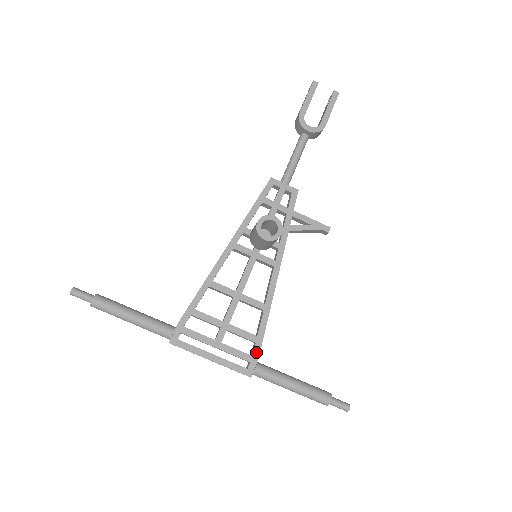
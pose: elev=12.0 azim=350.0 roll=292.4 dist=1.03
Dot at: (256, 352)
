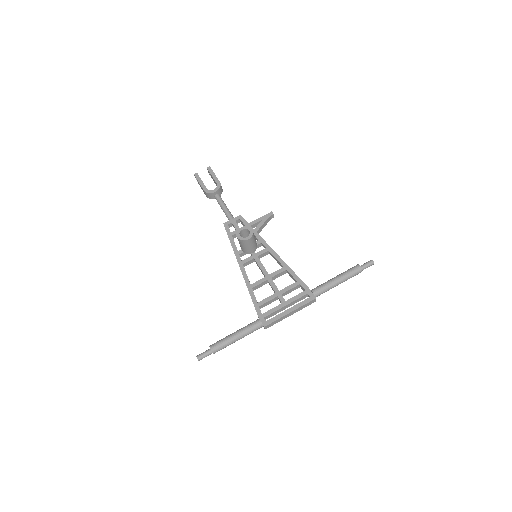
Dot at: (305, 287)
